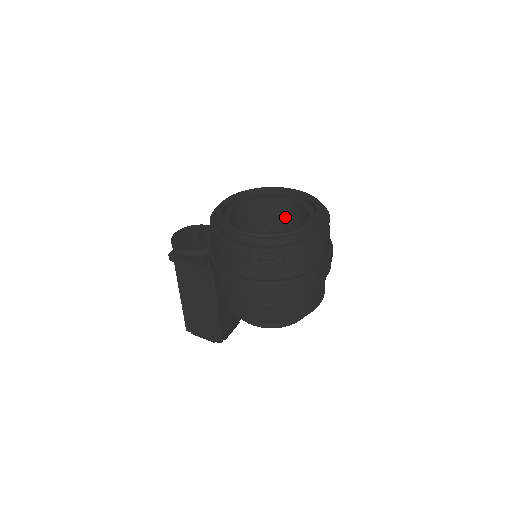
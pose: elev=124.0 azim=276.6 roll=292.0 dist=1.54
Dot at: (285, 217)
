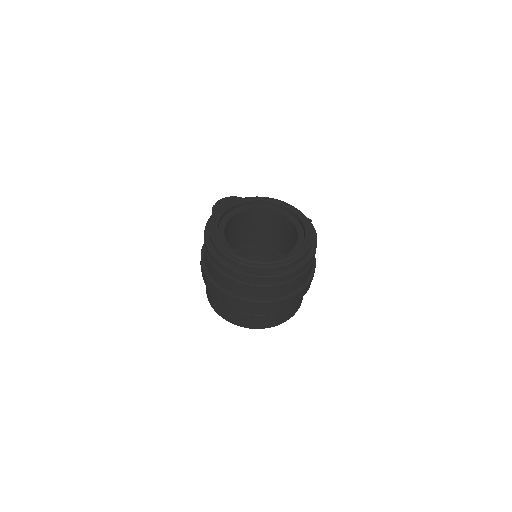
Dot at: (294, 242)
